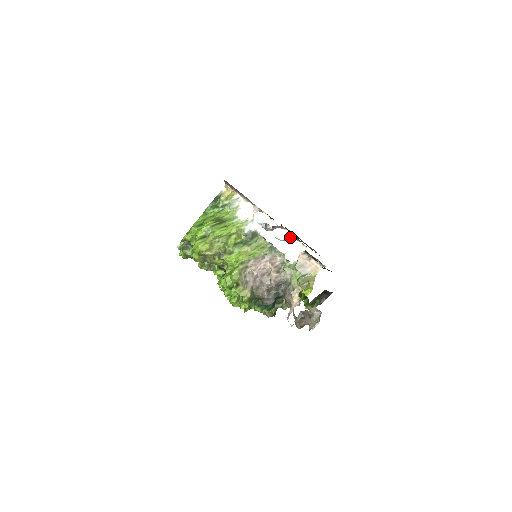
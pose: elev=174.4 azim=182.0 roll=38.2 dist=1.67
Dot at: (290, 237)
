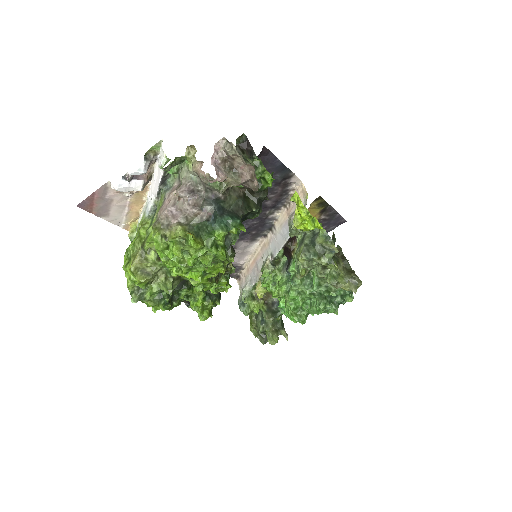
Dot at: (157, 162)
